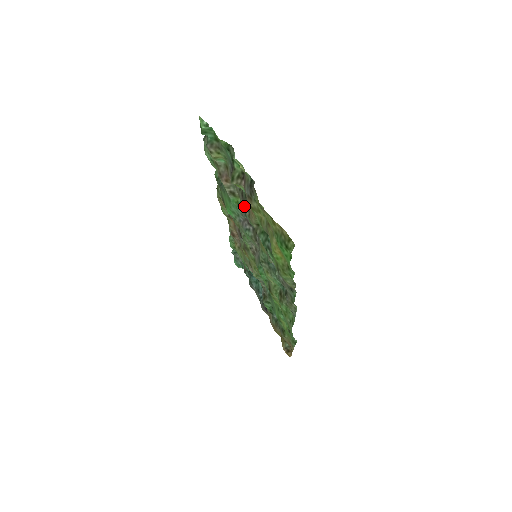
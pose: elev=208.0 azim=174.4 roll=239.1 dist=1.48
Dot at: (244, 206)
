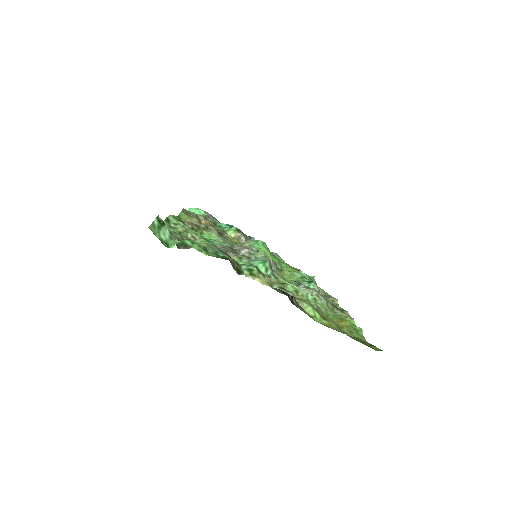
Dot at: occluded
